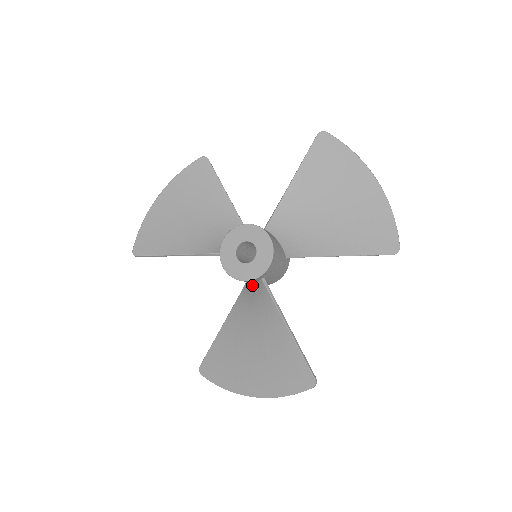
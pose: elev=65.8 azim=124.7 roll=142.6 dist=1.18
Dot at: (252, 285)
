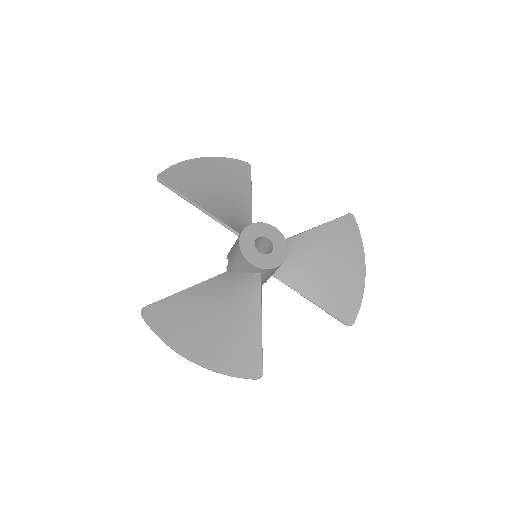
Dot at: (240, 274)
